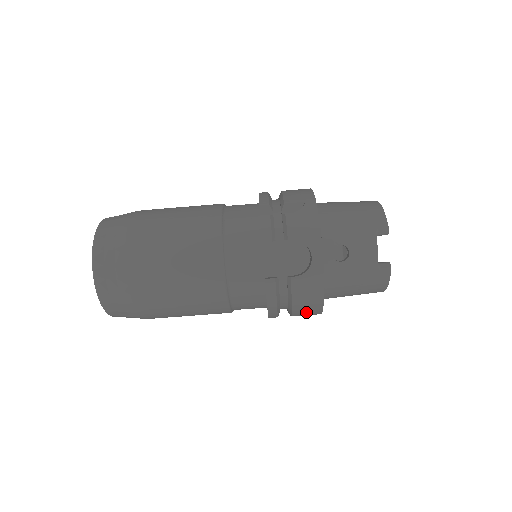
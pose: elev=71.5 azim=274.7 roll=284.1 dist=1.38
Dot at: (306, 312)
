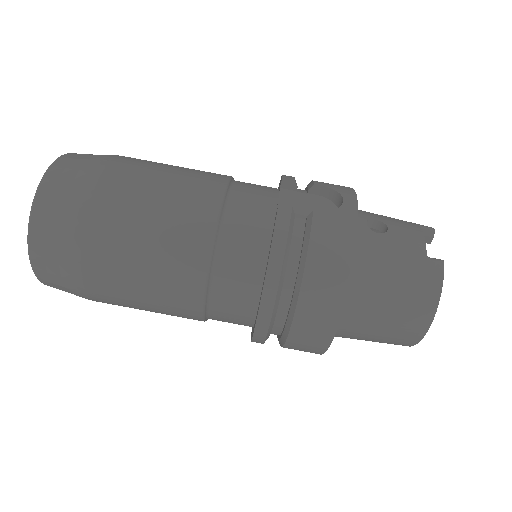
Dot at: (322, 290)
